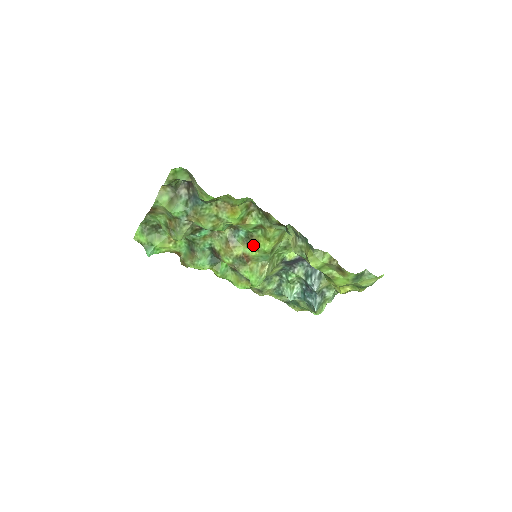
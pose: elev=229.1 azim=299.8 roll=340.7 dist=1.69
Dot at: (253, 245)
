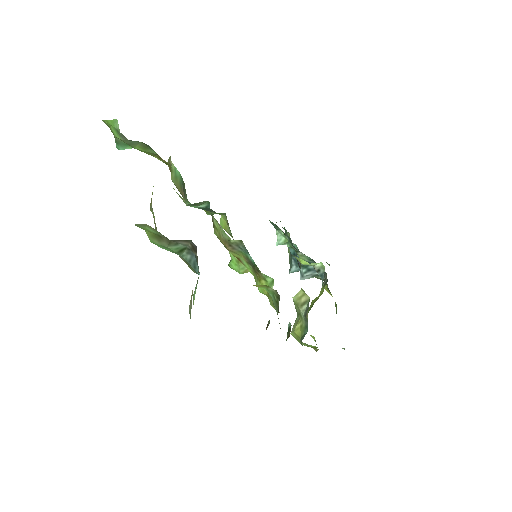
Dot at: (254, 271)
